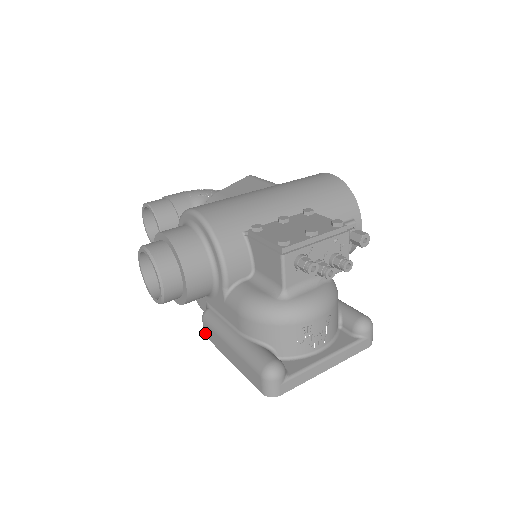
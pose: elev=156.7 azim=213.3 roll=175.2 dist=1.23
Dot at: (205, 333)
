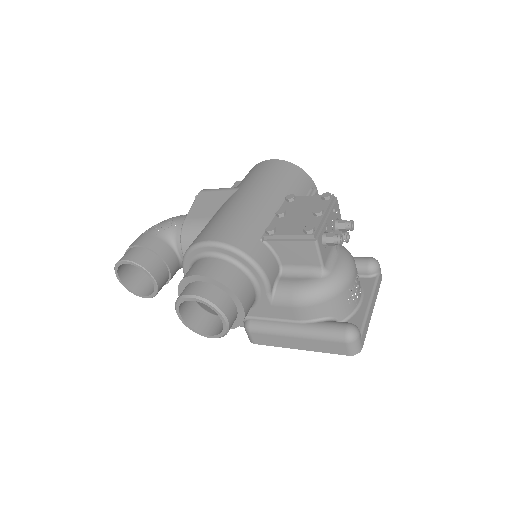
Dot at: (255, 342)
